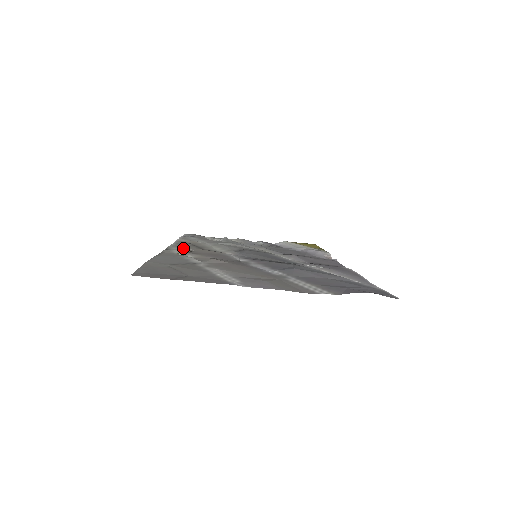
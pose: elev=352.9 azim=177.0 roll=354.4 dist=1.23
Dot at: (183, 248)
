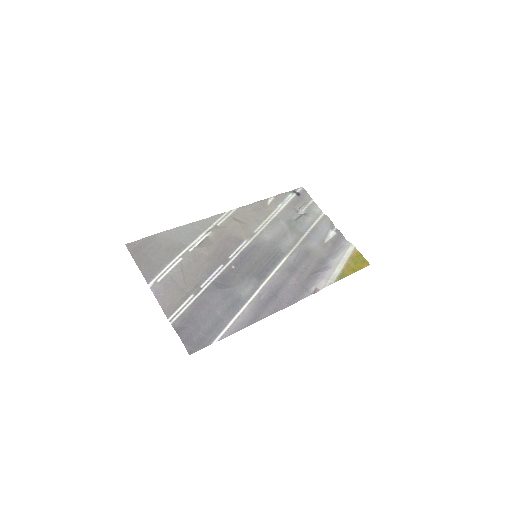
Dot at: (230, 219)
